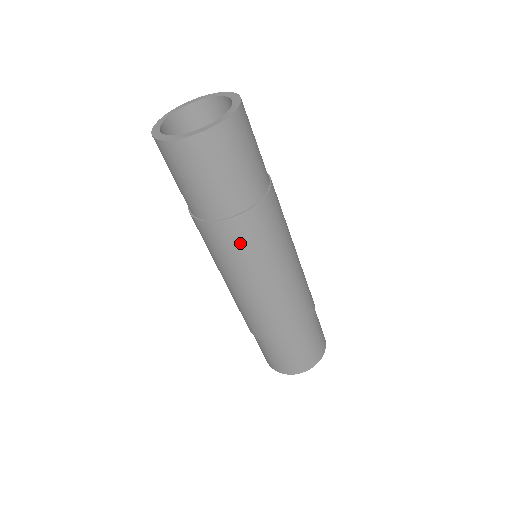
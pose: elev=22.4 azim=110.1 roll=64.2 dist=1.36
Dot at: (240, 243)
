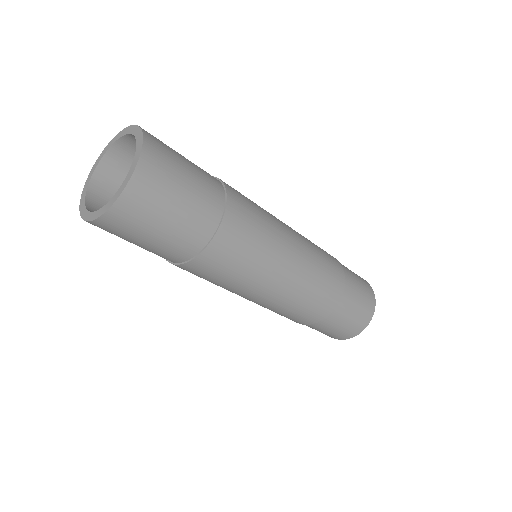
Dot at: (240, 250)
